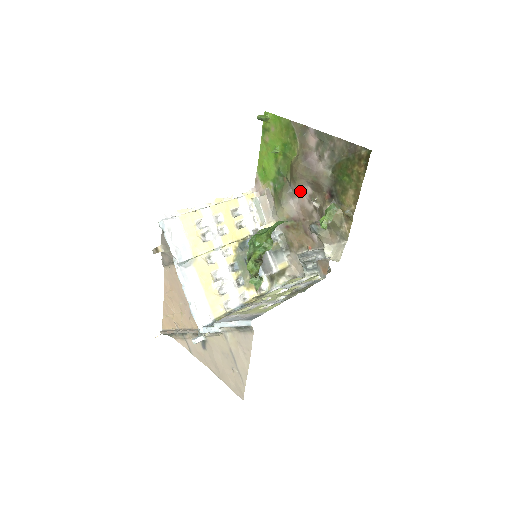
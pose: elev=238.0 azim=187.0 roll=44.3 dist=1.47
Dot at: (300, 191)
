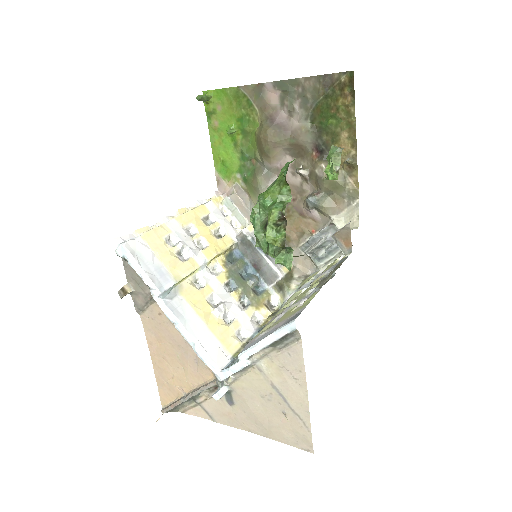
Dot at: (278, 166)
